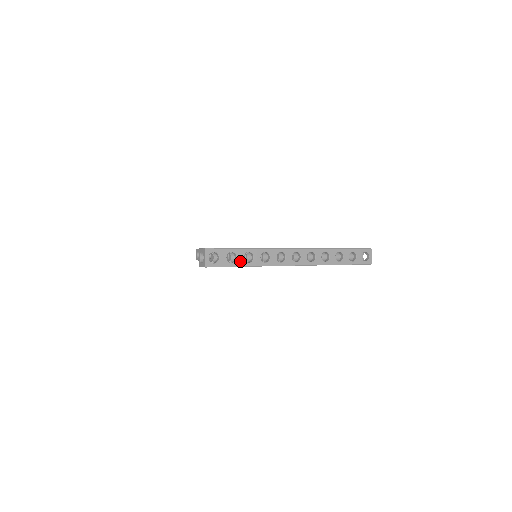
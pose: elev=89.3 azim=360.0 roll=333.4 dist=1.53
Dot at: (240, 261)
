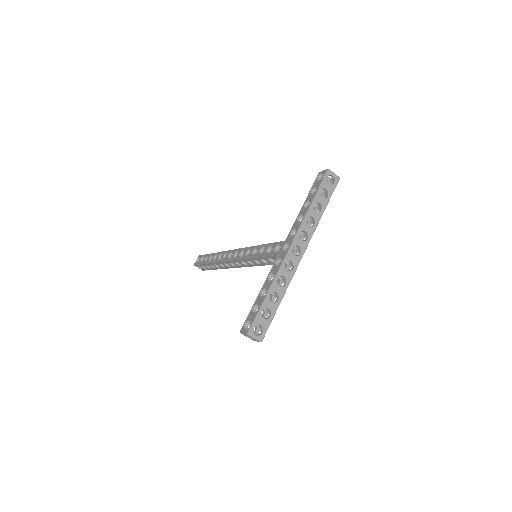
Dot at: (273, 307)
